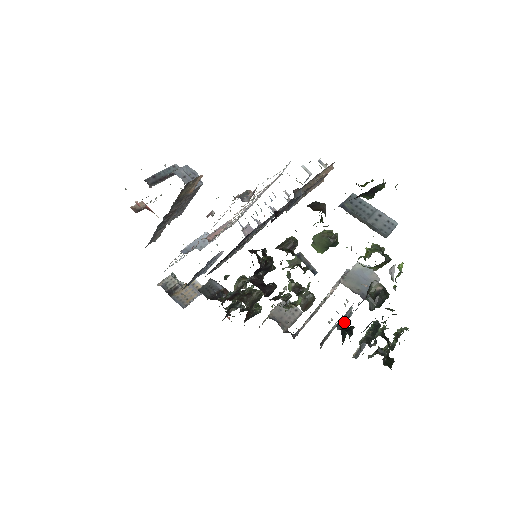
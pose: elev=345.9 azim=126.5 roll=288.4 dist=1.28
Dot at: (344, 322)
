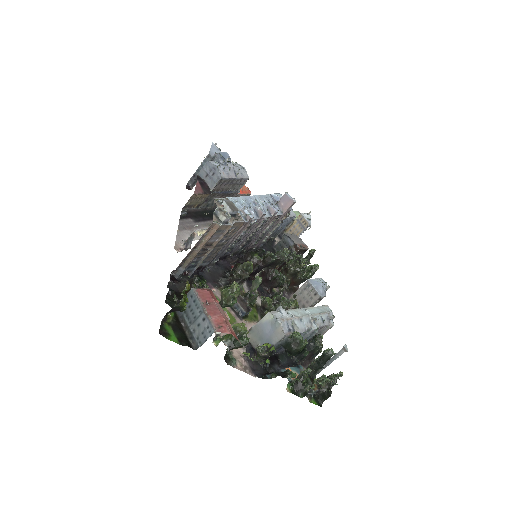
Dot at: occluded
